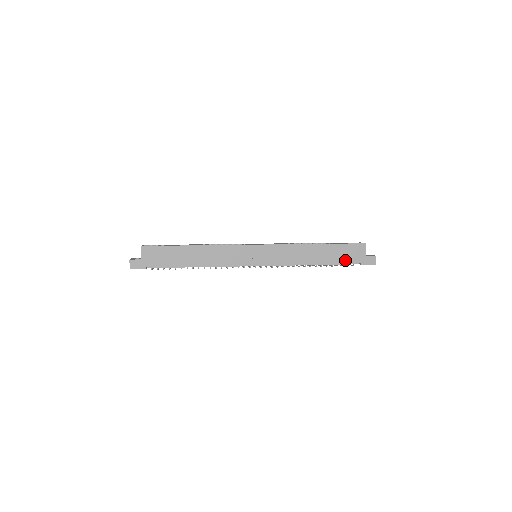
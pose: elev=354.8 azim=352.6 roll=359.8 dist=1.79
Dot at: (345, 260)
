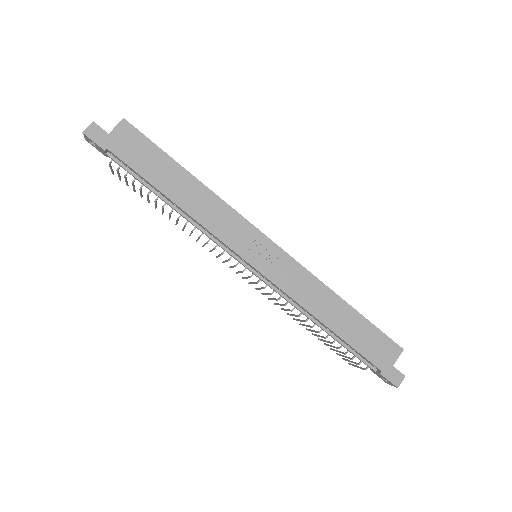
Dot at: (364, 350)
